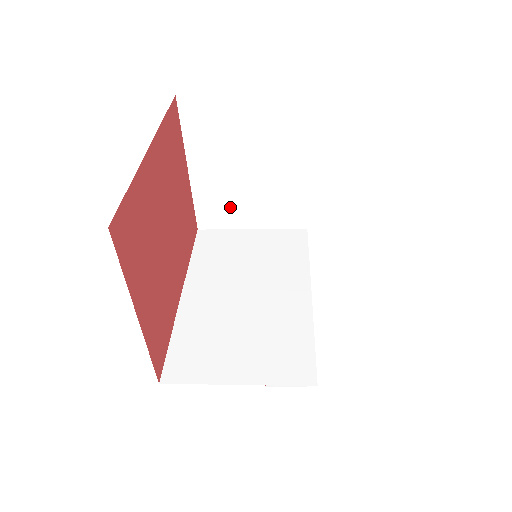
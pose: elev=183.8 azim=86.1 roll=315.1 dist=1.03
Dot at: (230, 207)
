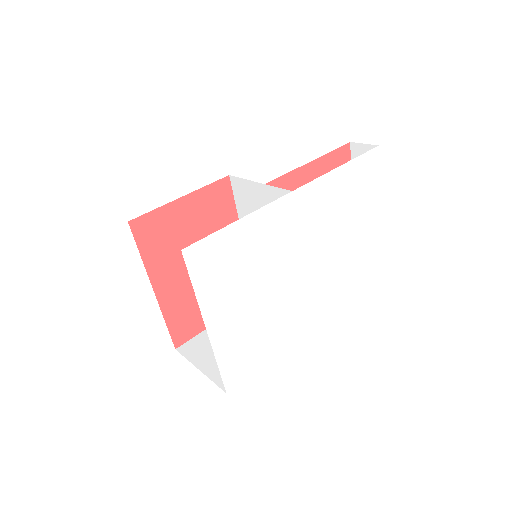
Dot at: occluded
